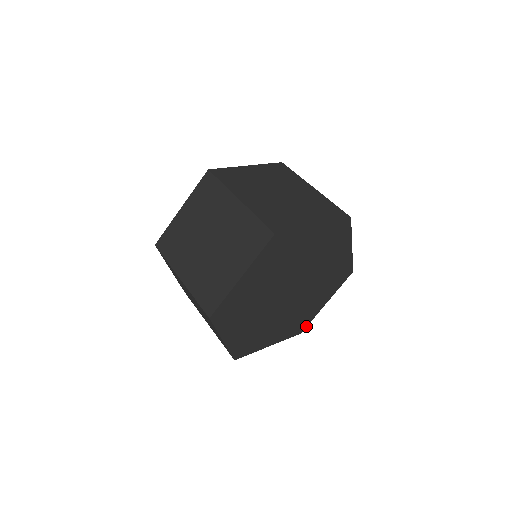
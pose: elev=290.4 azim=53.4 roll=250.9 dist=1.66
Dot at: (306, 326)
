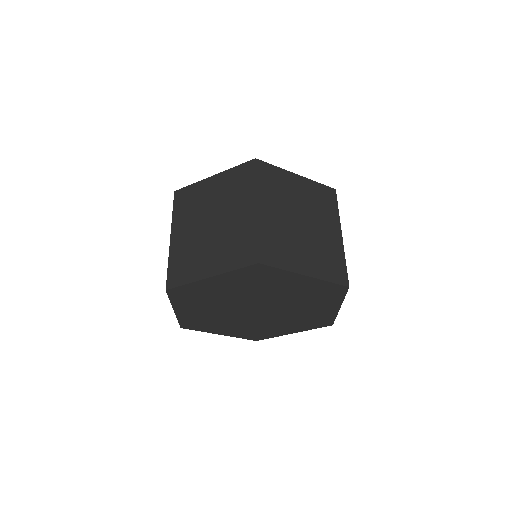
Dot at: (264, 338)
